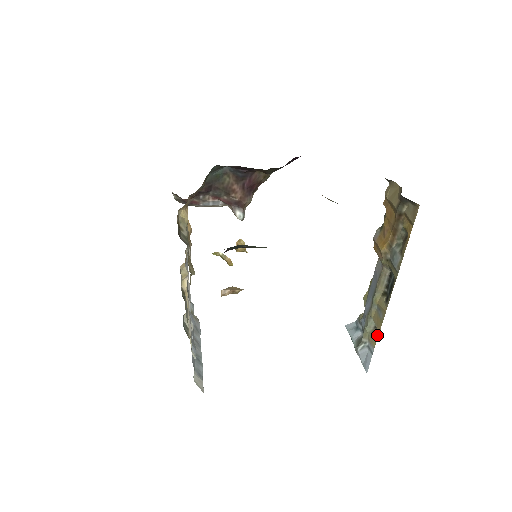
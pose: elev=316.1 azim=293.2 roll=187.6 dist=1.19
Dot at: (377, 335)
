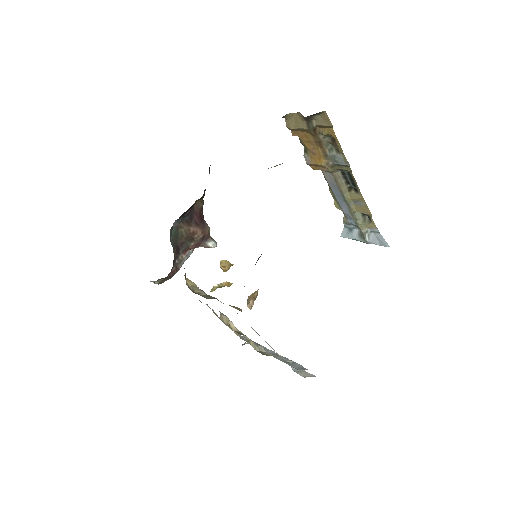
Dot at: (371, 218)
